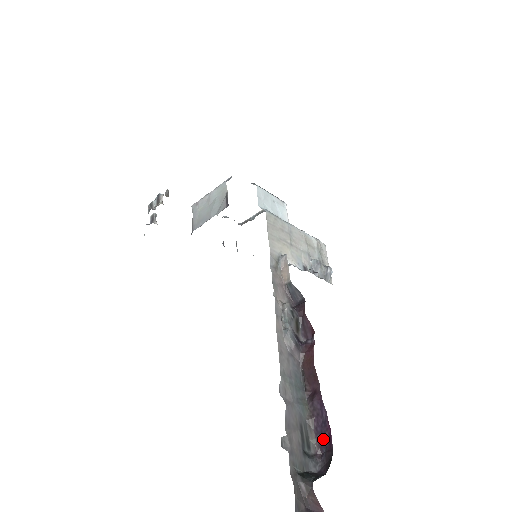
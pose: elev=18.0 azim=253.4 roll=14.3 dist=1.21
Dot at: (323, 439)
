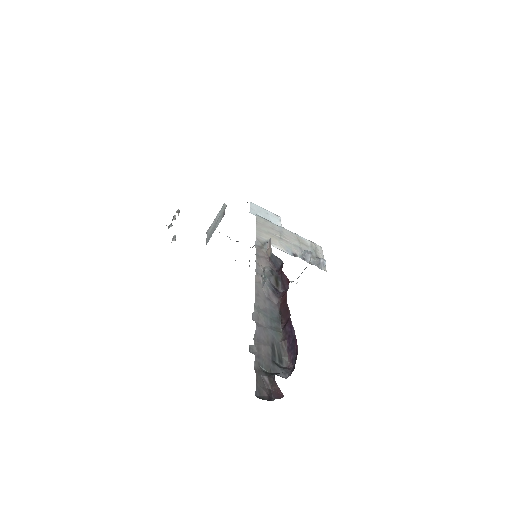
Dot at: (293, 353)
